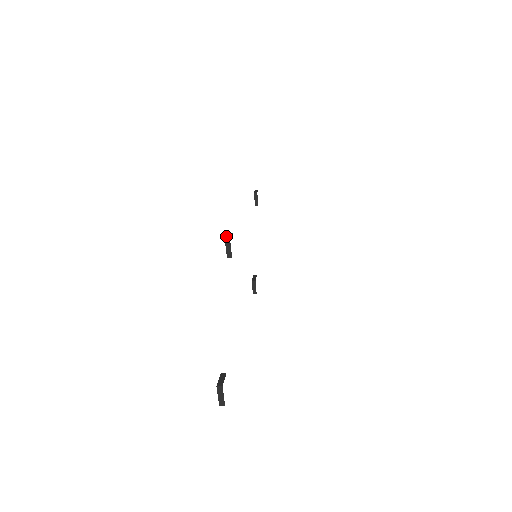
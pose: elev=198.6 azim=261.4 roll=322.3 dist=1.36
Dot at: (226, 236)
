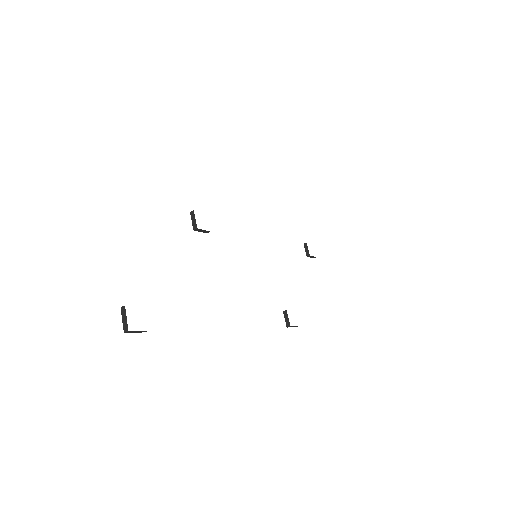
Dot at: occluded
